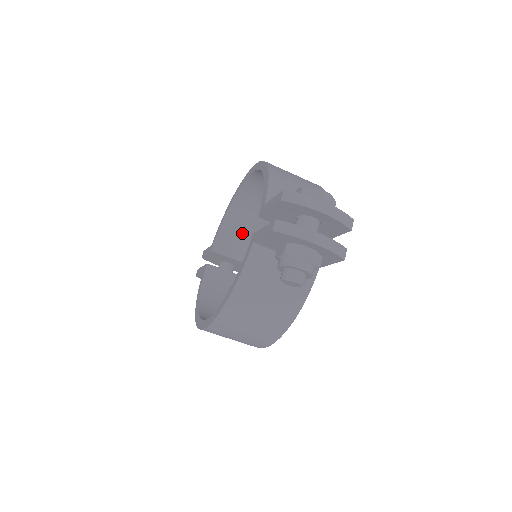
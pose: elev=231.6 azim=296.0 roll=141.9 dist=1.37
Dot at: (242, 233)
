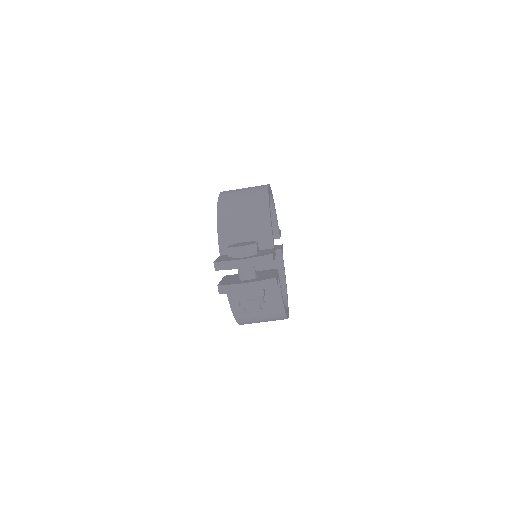
Dot at: occluded
